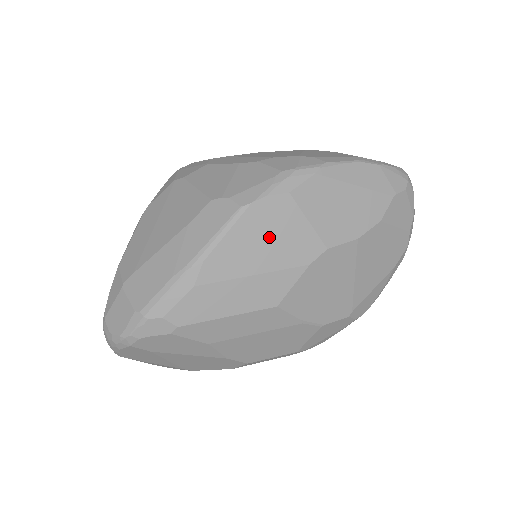
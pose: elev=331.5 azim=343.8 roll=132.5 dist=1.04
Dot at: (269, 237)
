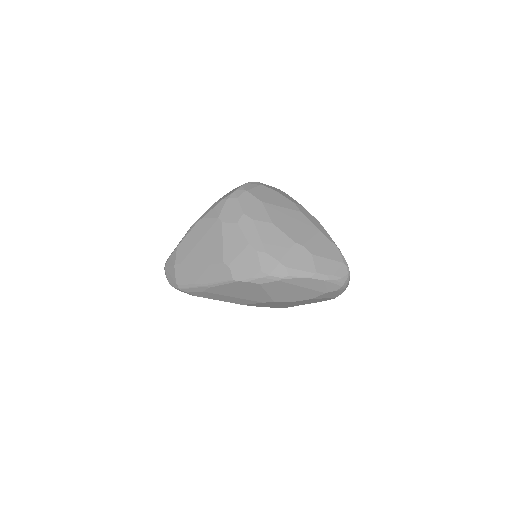
Dot at: (244, 291)
